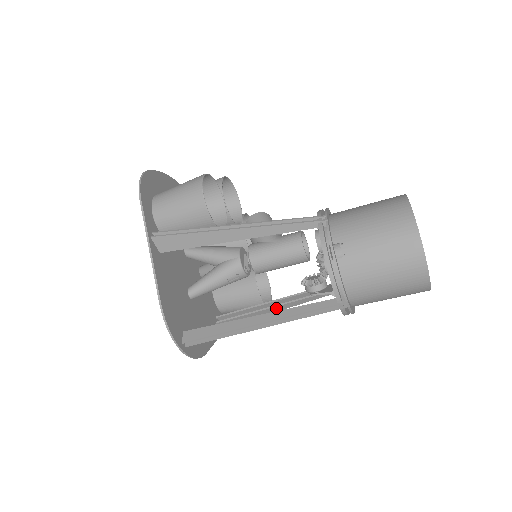
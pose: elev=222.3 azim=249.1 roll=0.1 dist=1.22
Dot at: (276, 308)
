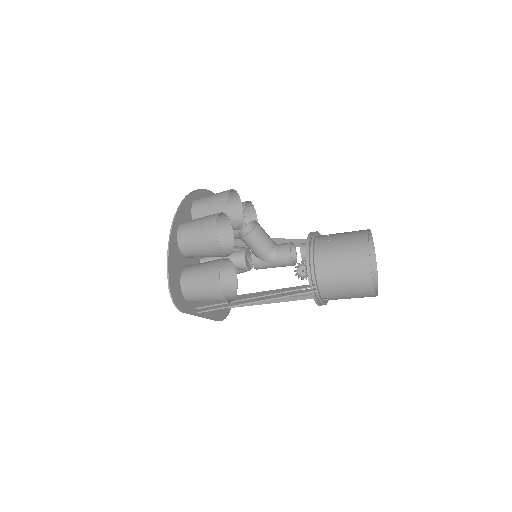
Dot at: occluded
